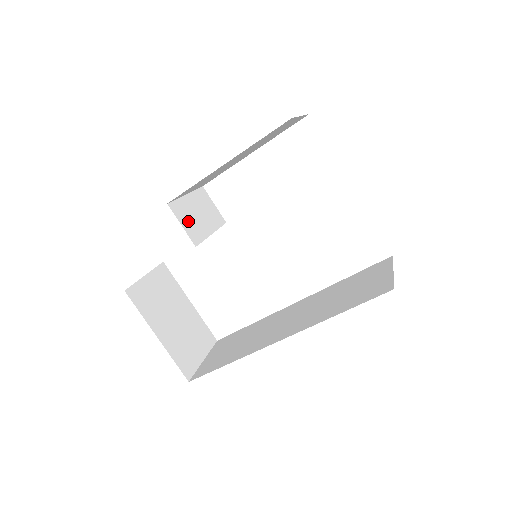
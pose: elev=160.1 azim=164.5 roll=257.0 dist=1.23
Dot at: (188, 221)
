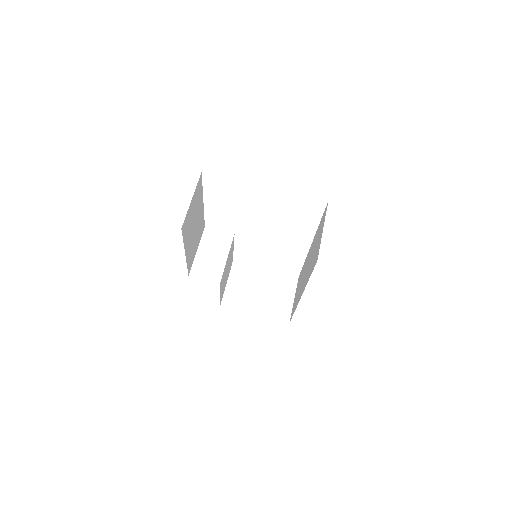
Dot at: (207, 270)
